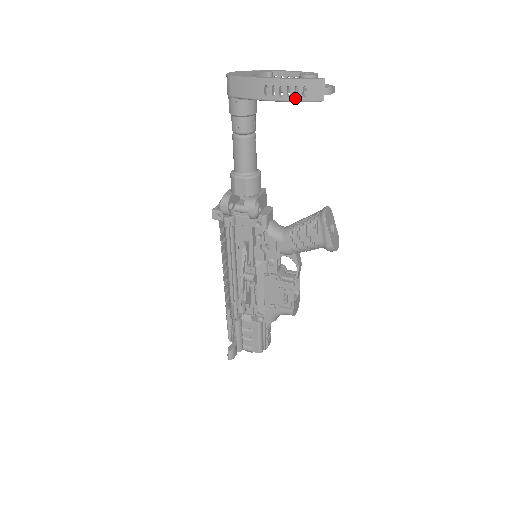
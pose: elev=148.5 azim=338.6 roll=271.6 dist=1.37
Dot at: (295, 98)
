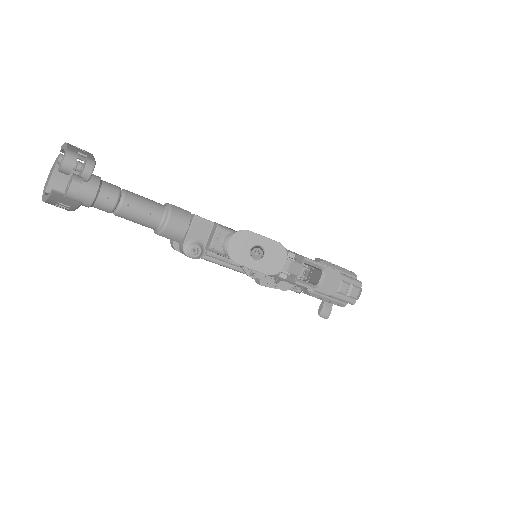
Dot at: (70, 209)
